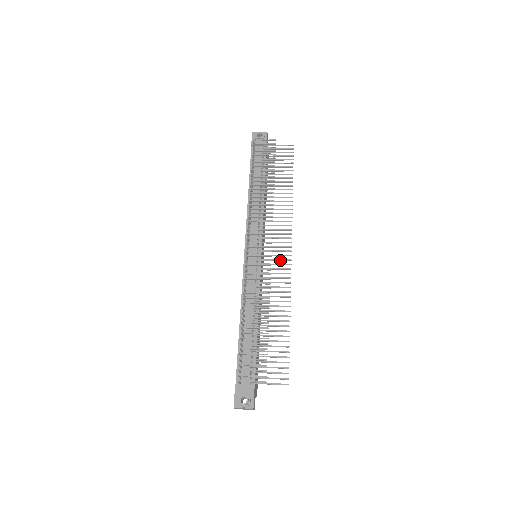
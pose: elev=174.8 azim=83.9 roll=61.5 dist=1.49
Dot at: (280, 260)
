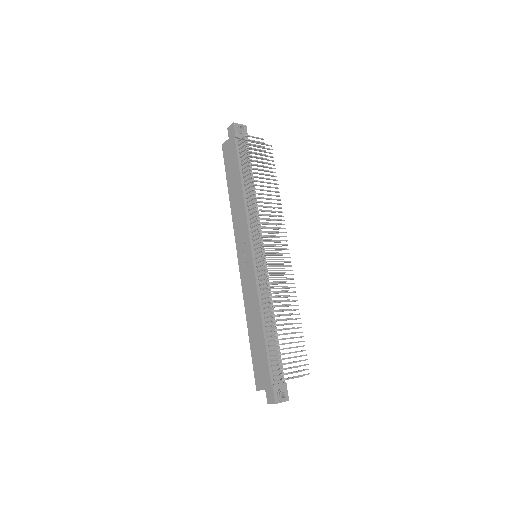
Dot at: occluded
